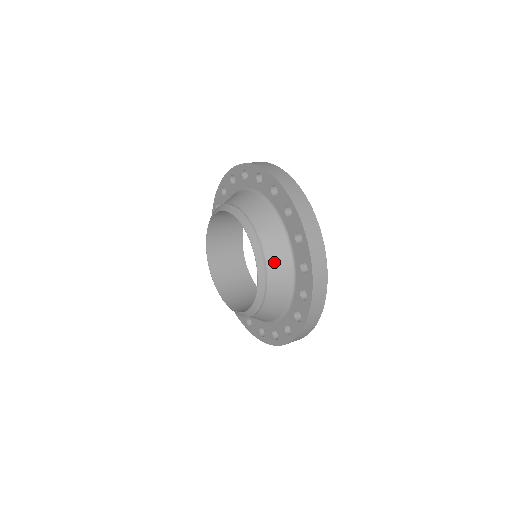
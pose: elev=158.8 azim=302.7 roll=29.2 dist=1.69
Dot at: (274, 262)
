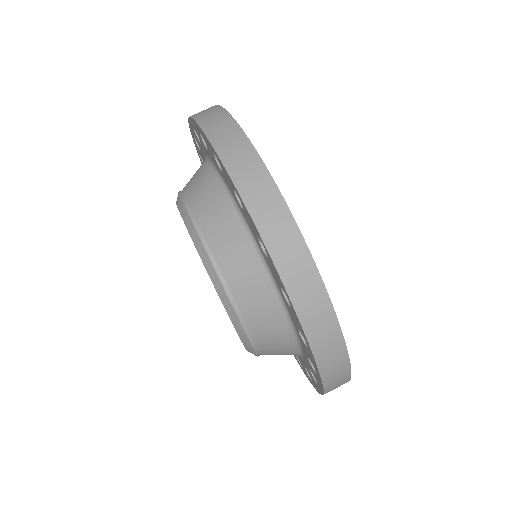
Dot at: occluded
